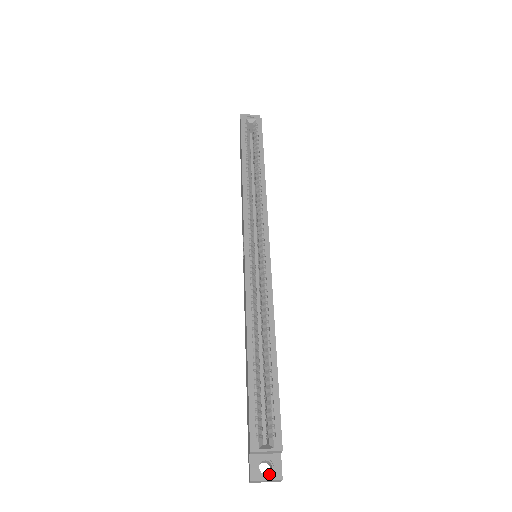
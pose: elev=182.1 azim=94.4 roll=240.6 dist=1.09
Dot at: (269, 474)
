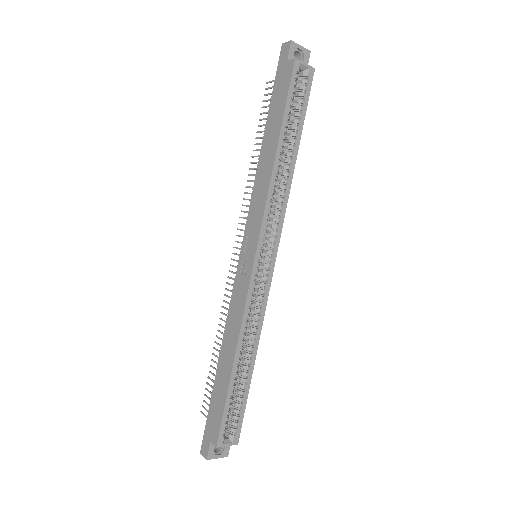
Dot at: (219, 452)
